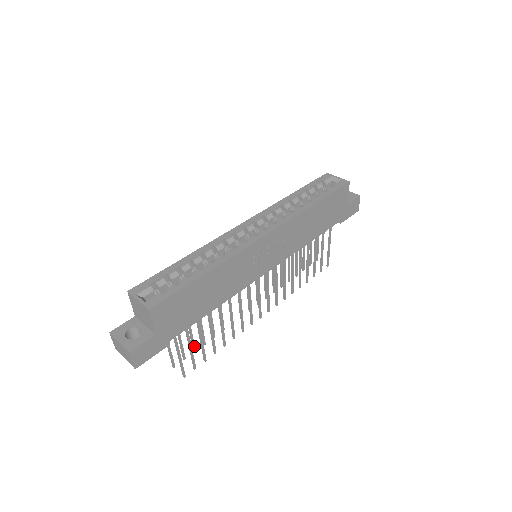
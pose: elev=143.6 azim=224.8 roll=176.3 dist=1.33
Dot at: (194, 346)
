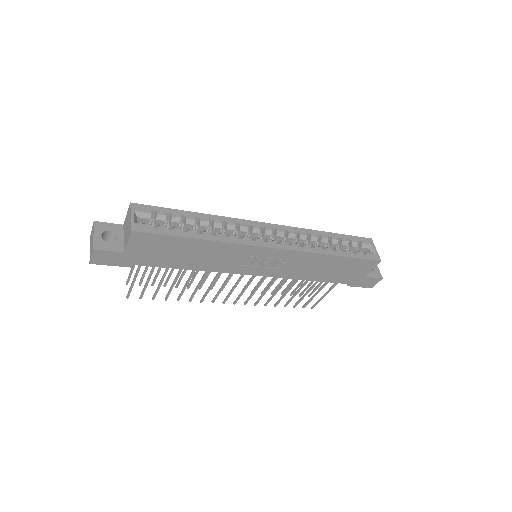
Dot at: (155, 281)
